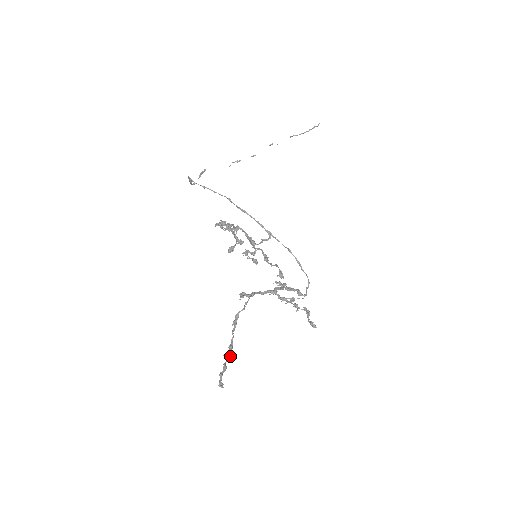
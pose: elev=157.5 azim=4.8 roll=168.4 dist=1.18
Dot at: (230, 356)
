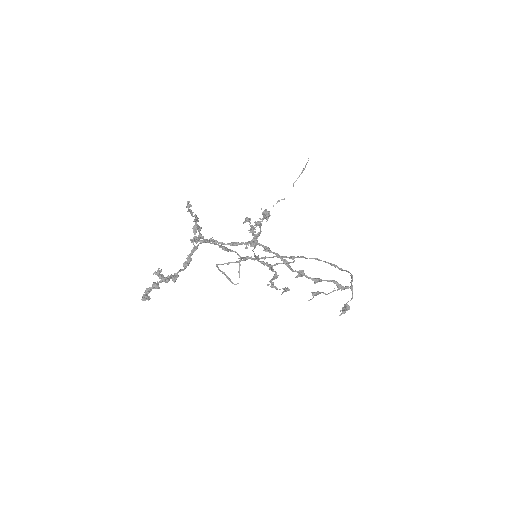
Dot at: (159, 270)
